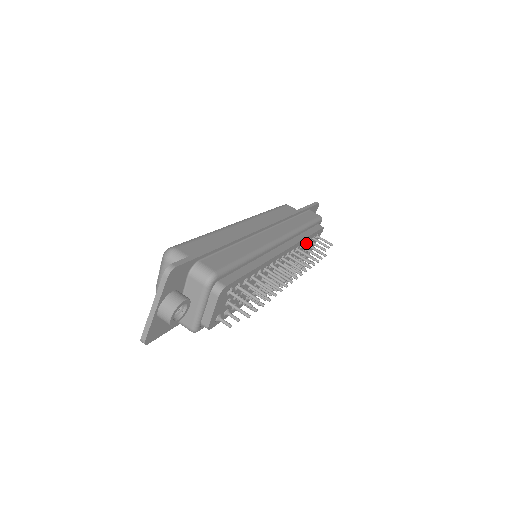
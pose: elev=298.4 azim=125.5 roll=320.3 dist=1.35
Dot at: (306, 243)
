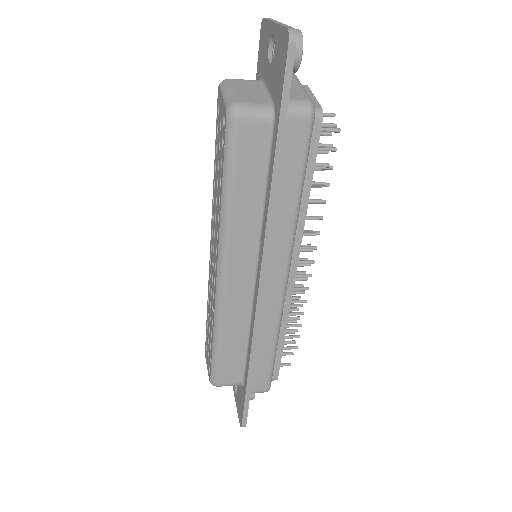
Dot at: occluded
